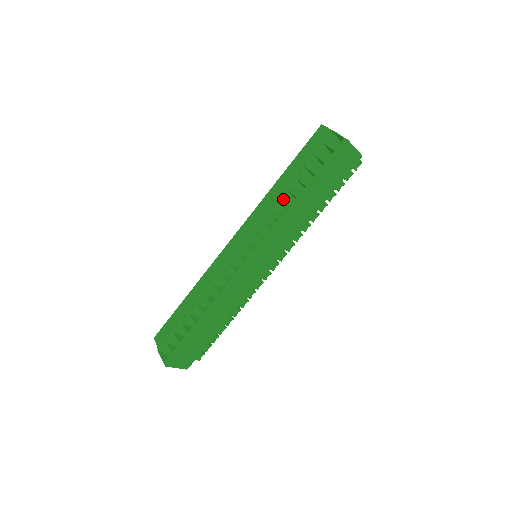
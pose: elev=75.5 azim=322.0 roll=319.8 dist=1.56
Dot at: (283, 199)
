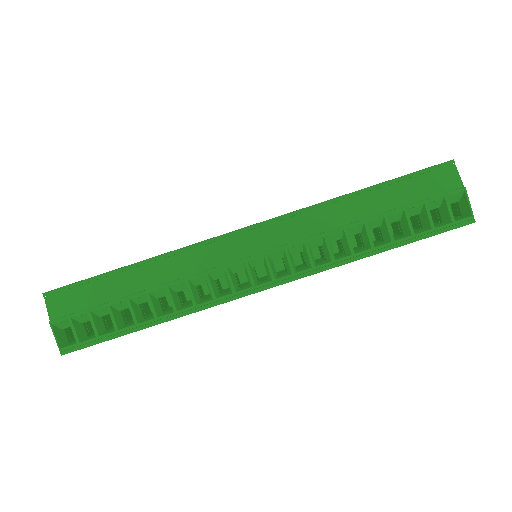
Dot at: (350, 231)
